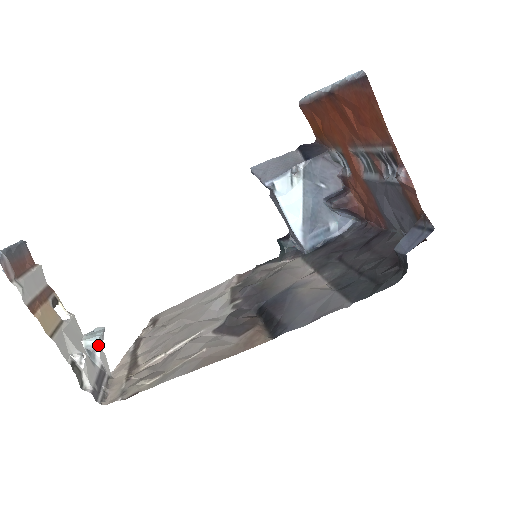
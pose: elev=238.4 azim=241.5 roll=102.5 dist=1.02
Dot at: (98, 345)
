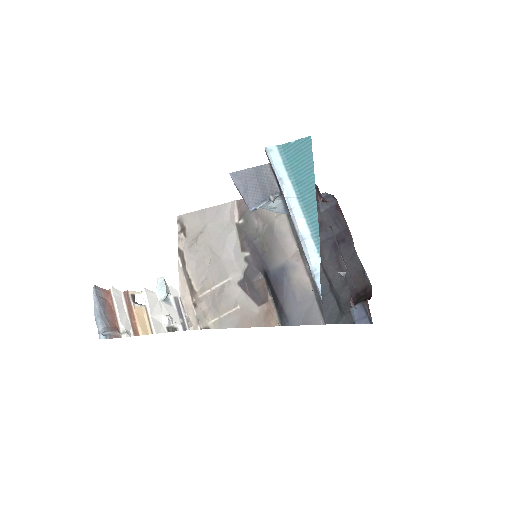
Dot at: (167, 294)
